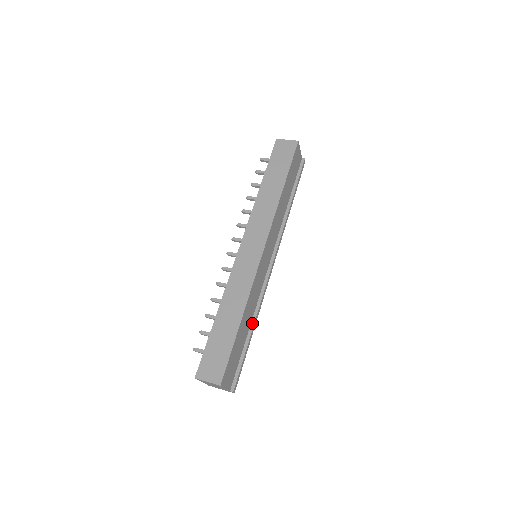
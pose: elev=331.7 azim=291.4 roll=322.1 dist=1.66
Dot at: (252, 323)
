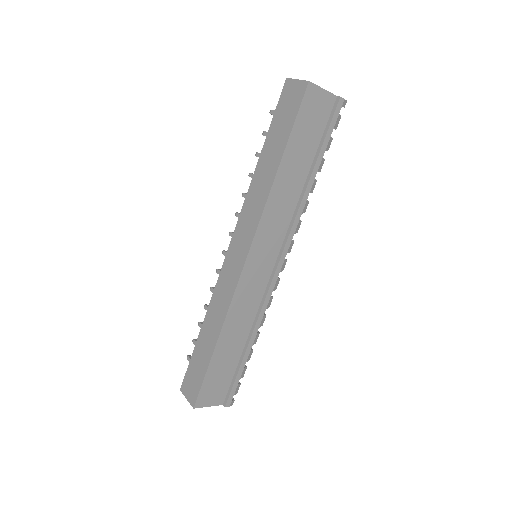
Dot at: (249, 337)
